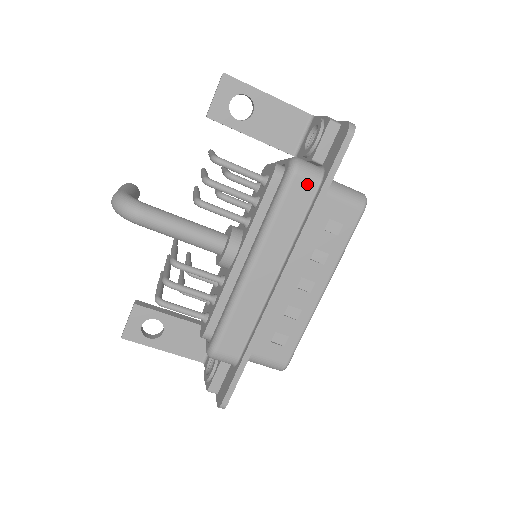
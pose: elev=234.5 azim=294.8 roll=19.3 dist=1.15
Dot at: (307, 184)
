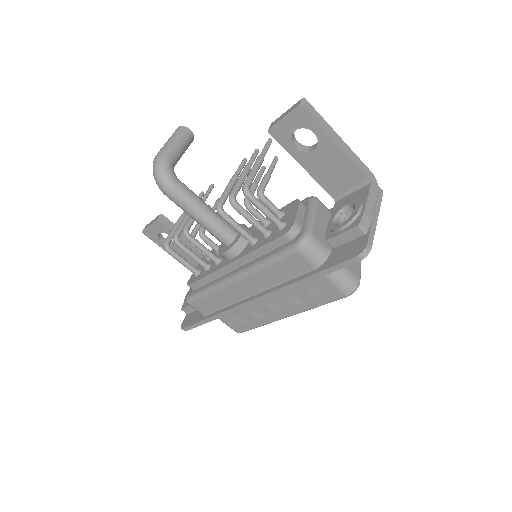
Dot at: (304, 262)
